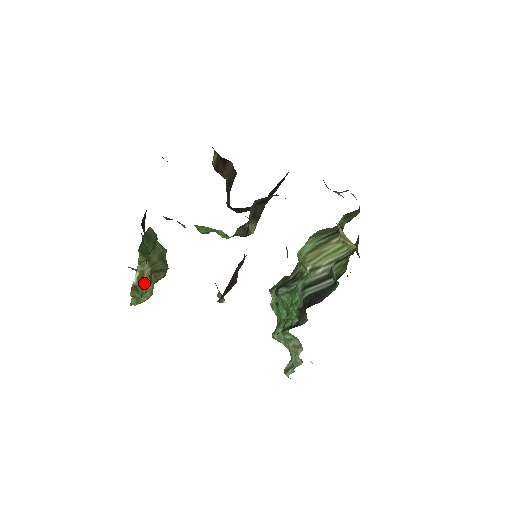
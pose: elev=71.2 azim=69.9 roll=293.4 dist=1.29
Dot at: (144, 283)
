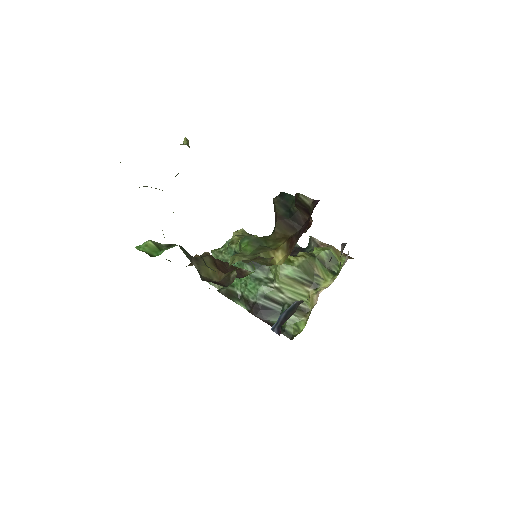
Dot at: occluded
